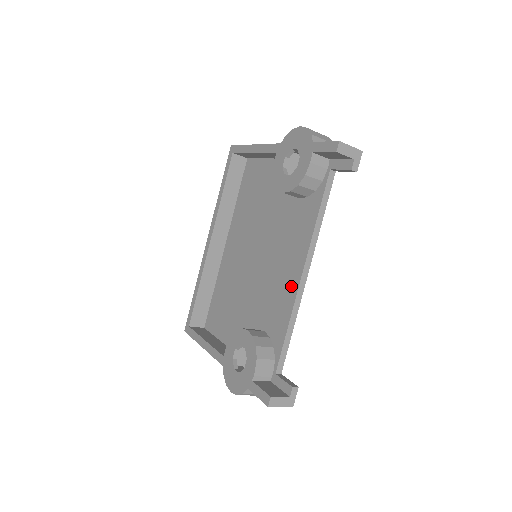
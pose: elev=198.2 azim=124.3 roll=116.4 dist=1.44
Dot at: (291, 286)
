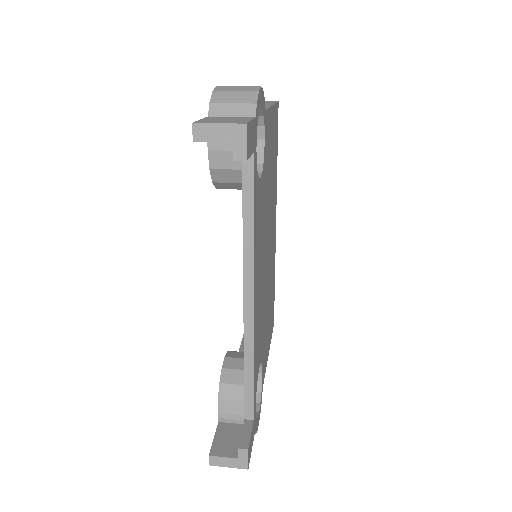
Dot at: occluded
